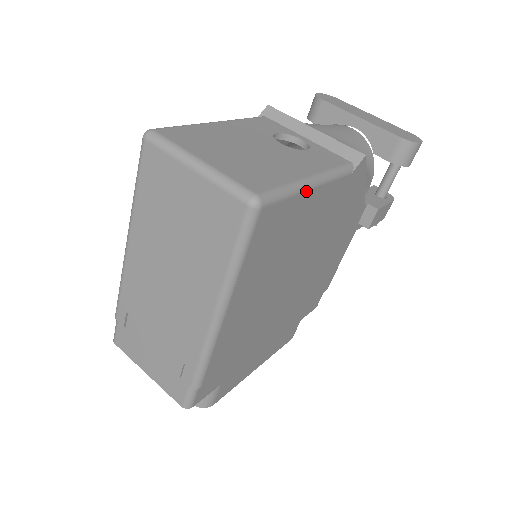
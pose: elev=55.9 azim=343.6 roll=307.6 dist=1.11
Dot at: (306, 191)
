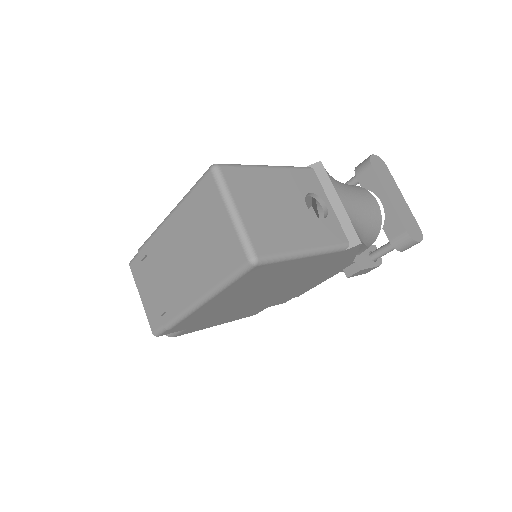
Dot at: (297, 259)
